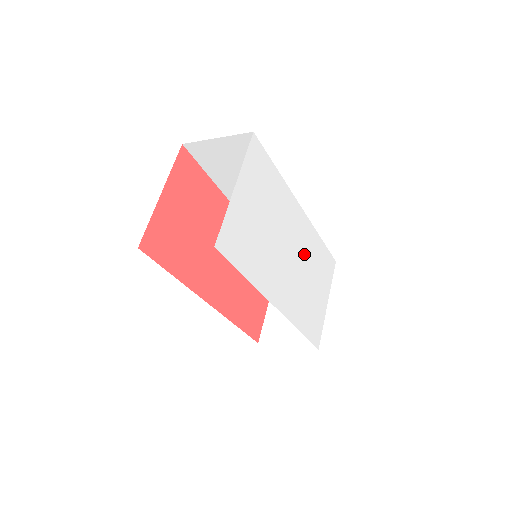
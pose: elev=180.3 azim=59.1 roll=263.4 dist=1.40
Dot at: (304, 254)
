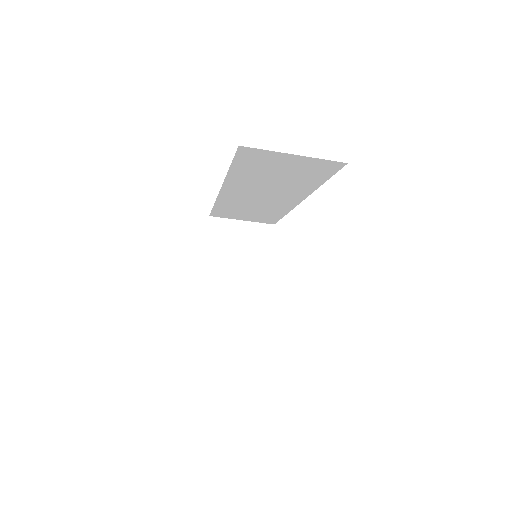
Dot at: occluded
